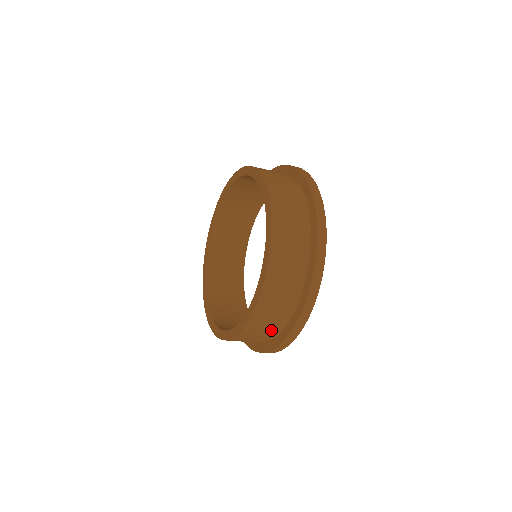
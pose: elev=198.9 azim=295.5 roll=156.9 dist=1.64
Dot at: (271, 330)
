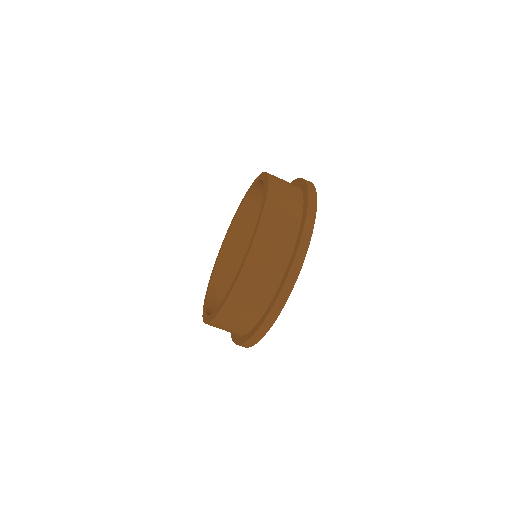
Dot at: (293, 202)
